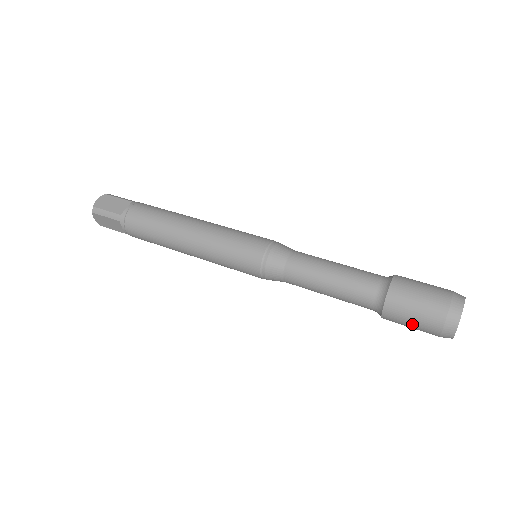
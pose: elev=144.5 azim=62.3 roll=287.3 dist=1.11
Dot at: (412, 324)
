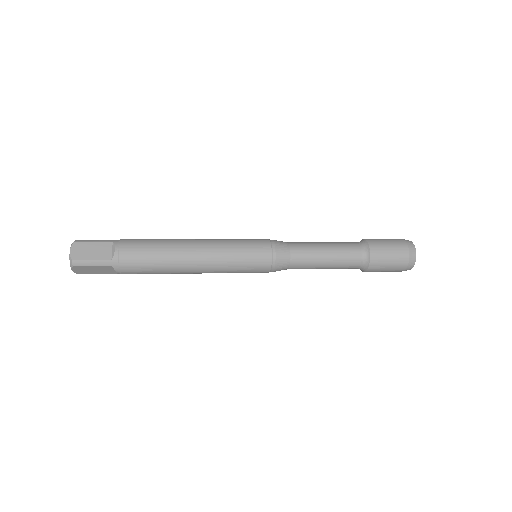
Dot at: (387, 270)
